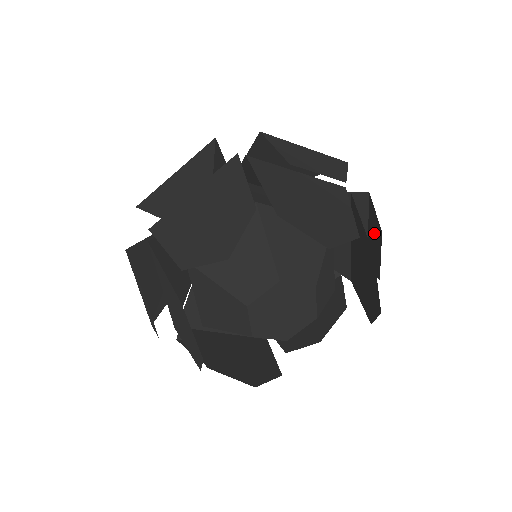
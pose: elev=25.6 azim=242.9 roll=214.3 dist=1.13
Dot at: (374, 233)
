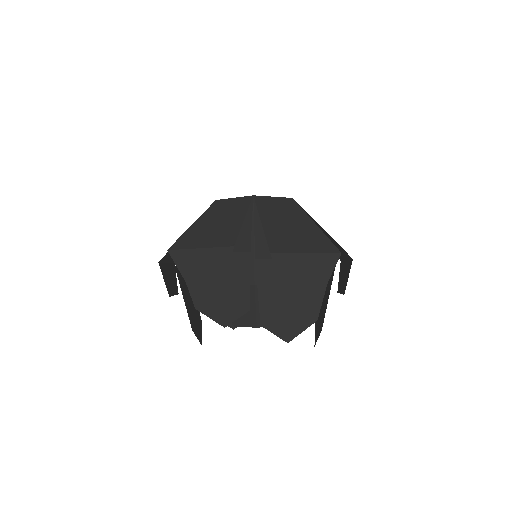
Dot at: (345, 276)
